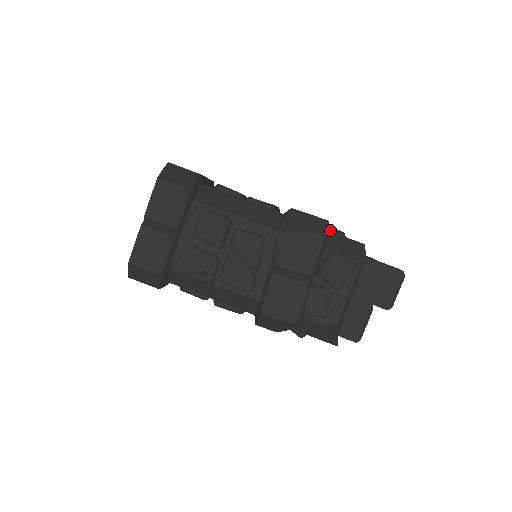
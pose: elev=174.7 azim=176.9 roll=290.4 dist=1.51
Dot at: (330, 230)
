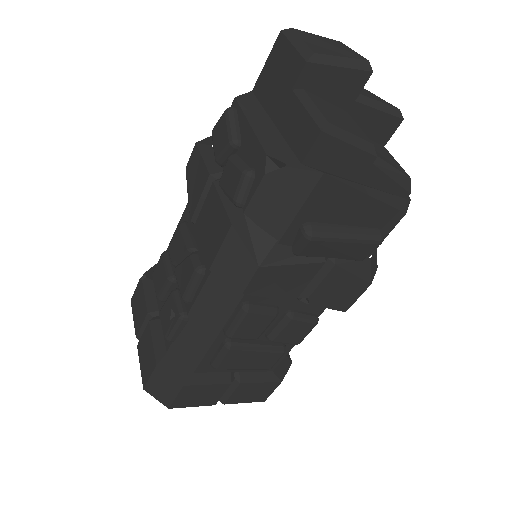
Dot at: occluded
